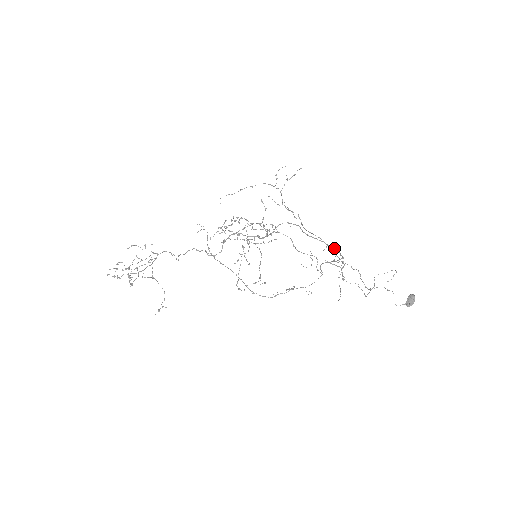
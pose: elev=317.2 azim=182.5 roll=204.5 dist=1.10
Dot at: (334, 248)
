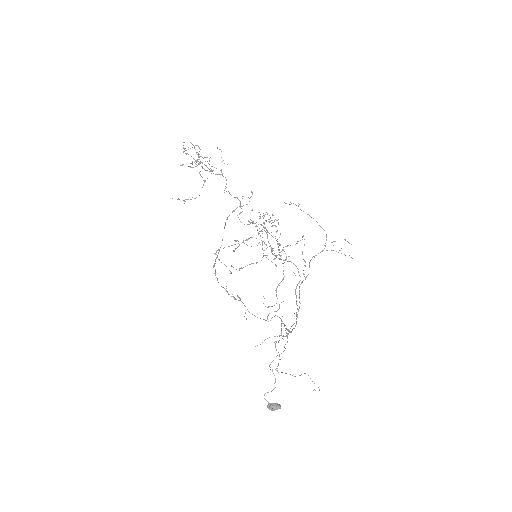
Dot at: occluded
